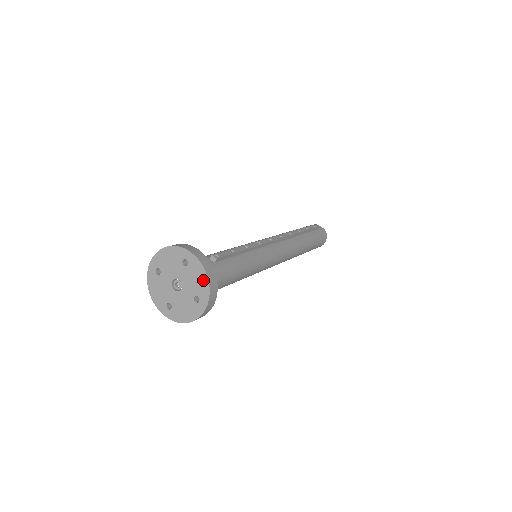
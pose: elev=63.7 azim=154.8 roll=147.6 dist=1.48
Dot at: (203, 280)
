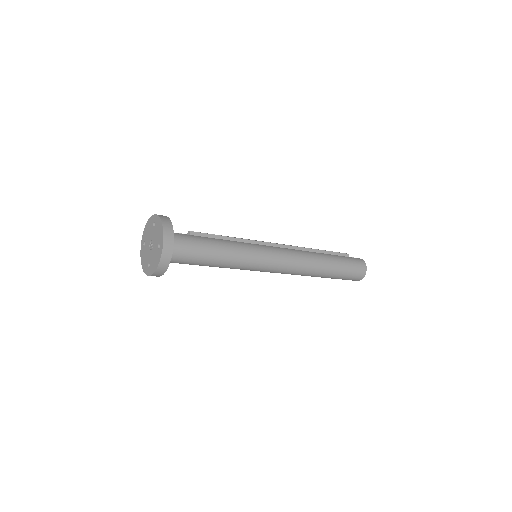
Dot at: (161, 229)
